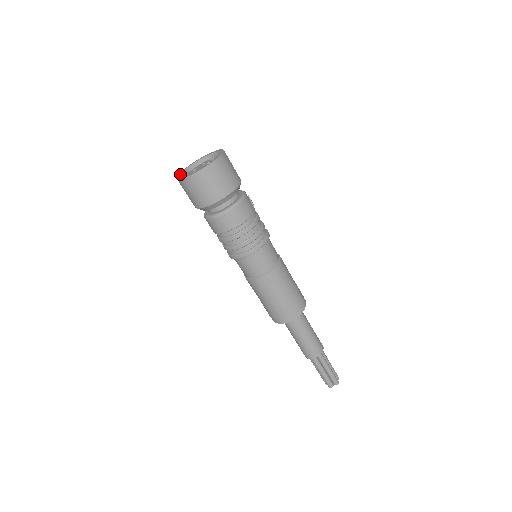
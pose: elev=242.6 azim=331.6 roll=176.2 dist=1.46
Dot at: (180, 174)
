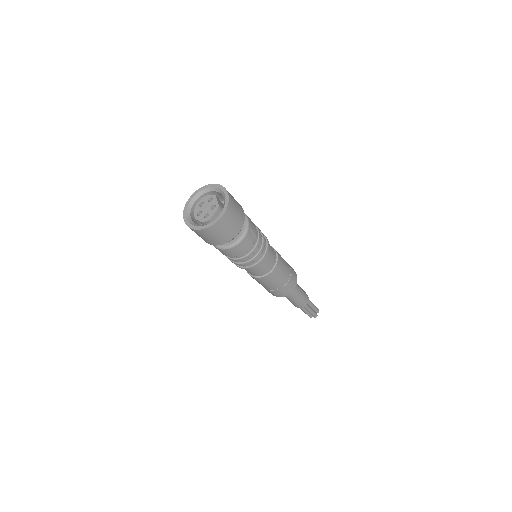
Dot at: (188, 205)
